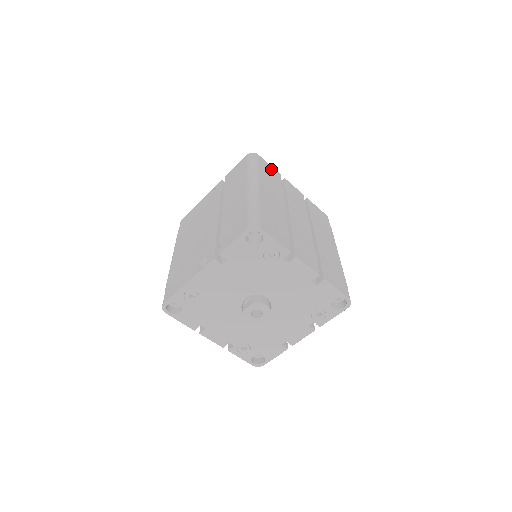
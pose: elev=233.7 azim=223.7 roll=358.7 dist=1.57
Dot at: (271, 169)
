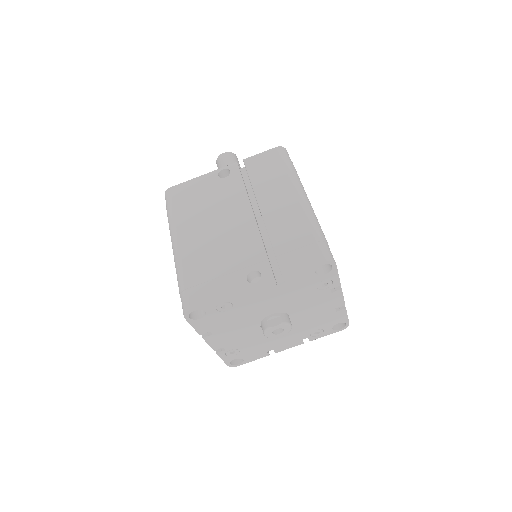
Dot at: occluded
